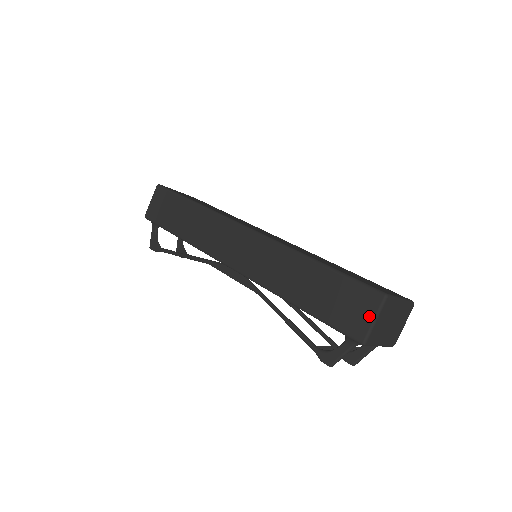
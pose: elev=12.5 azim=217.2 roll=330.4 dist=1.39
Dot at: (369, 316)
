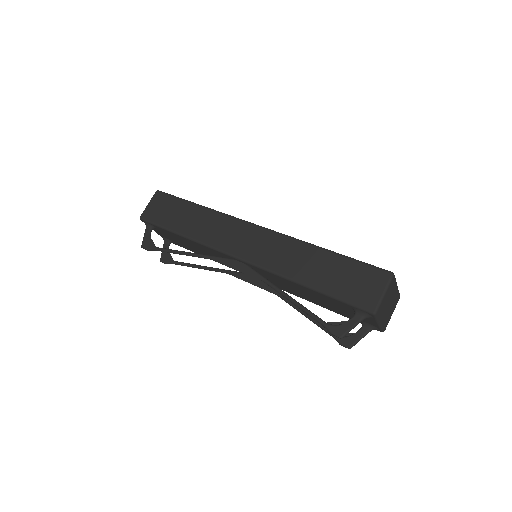
Dot at: (379, 290)
